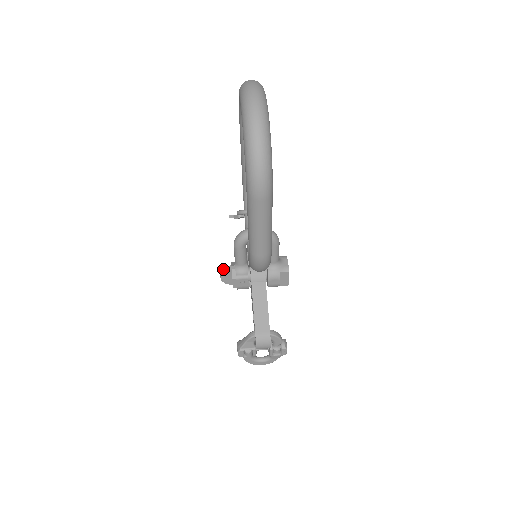
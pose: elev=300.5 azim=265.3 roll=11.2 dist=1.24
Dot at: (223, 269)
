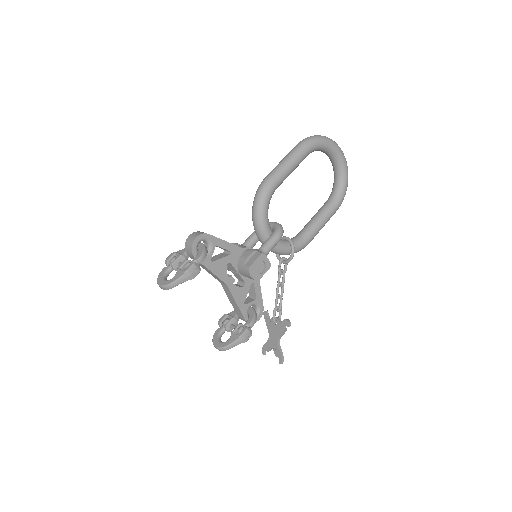
Dot at: occluded
